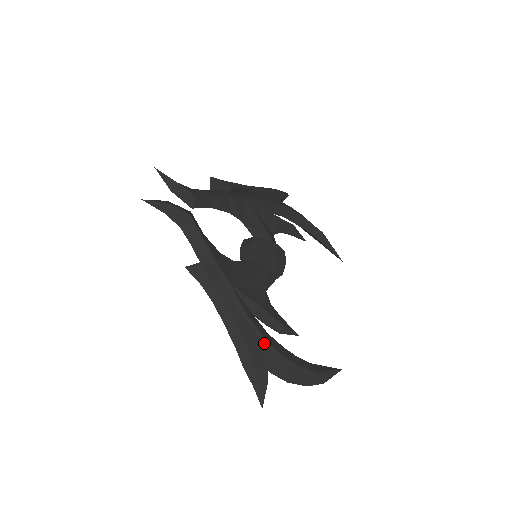
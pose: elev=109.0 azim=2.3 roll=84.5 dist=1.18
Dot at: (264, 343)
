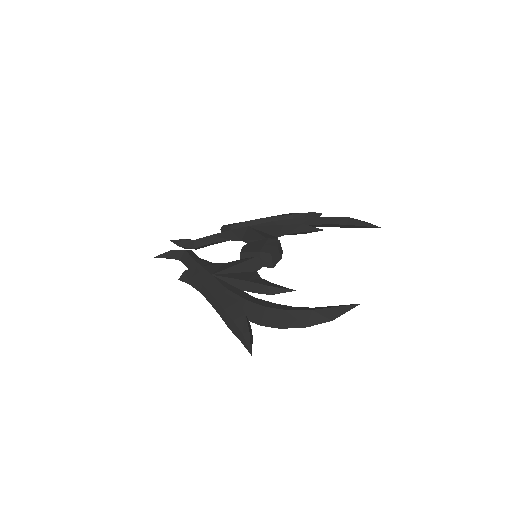
Dot at: (245, 303)
